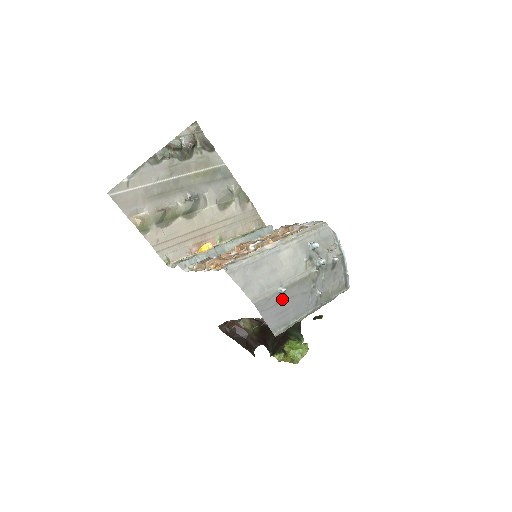
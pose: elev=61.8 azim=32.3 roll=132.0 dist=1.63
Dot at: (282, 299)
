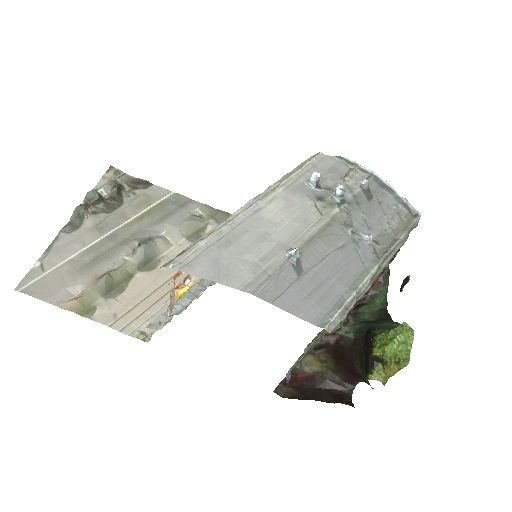
Dot at: (303, 269)
